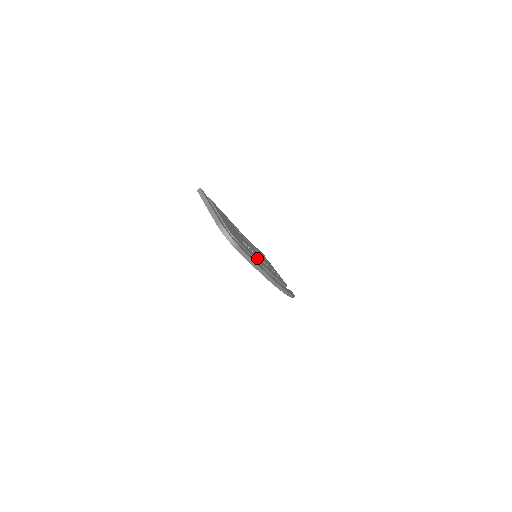
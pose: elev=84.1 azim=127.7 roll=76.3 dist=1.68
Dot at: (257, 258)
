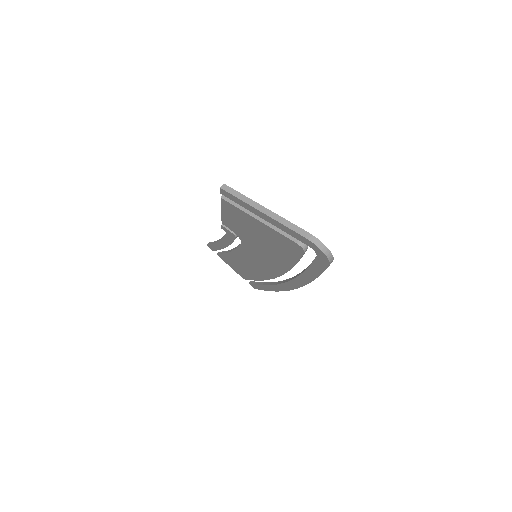
Dot at: occluded
